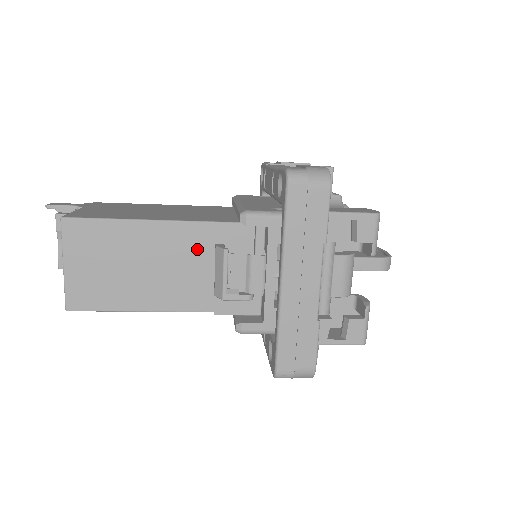
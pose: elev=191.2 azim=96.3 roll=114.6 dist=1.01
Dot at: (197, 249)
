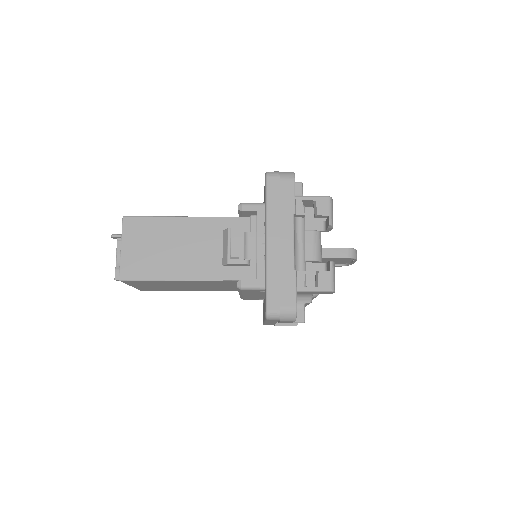
Dot at: (211, 235)
